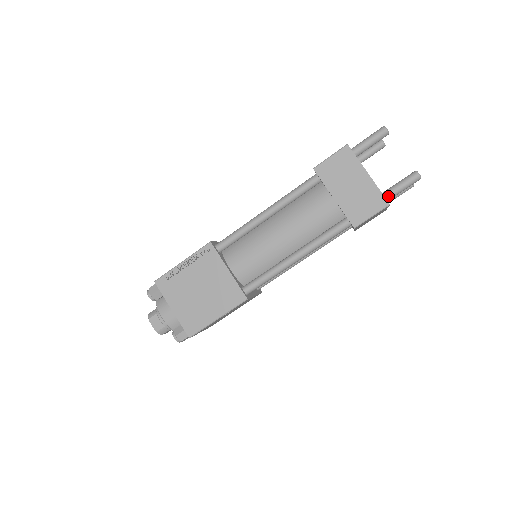
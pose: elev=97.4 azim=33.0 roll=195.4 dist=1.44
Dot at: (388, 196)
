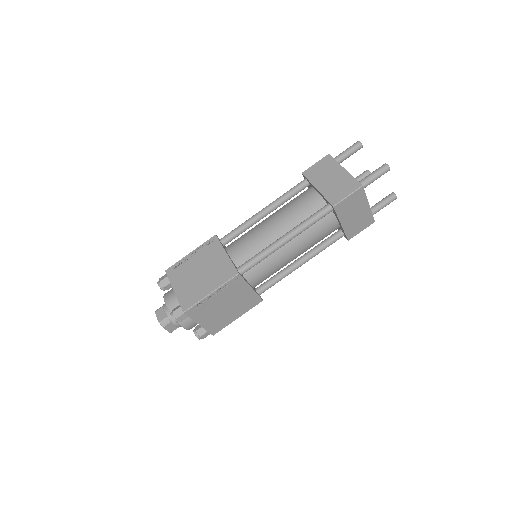
Dot at: (362, 183)
